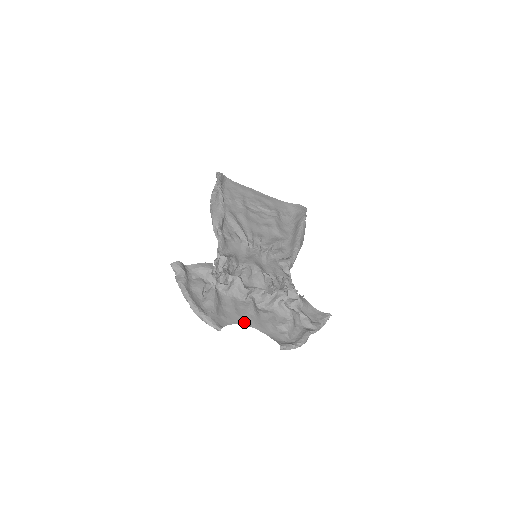
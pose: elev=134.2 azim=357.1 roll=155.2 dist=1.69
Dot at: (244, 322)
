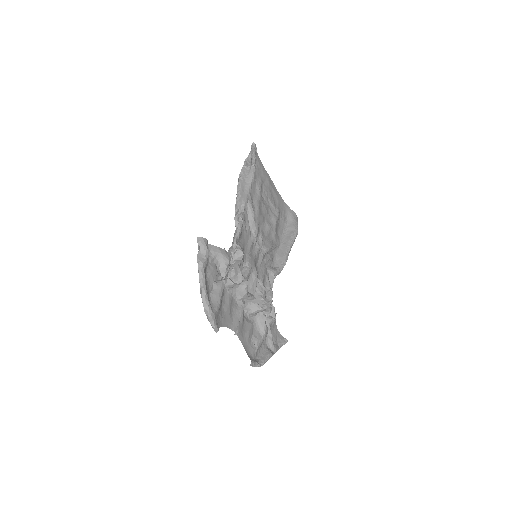
Dot at: (233, 327)
